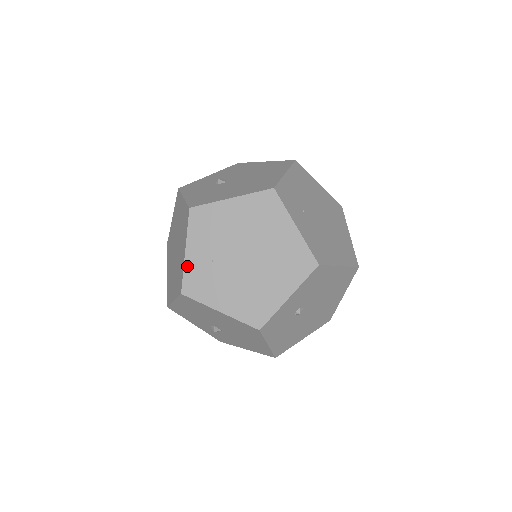
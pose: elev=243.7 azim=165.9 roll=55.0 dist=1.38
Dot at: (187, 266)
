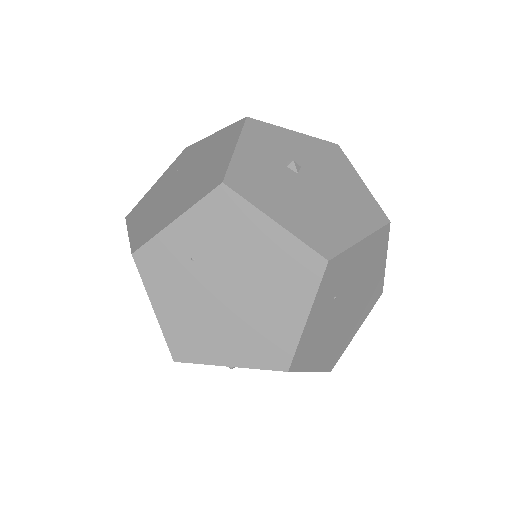
Dot at: (163, 236)
